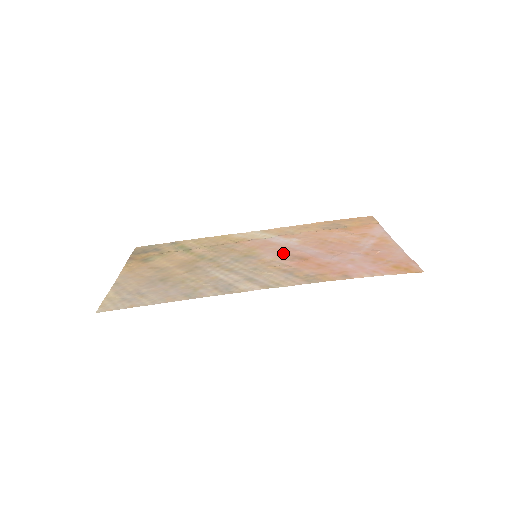
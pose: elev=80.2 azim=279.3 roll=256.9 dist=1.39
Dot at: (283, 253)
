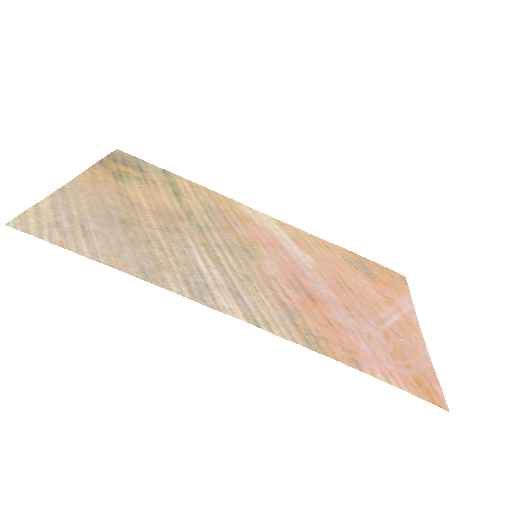
Dot at: (290, 272)
